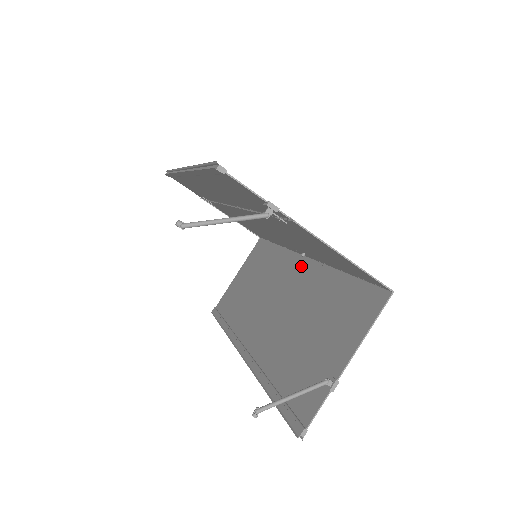
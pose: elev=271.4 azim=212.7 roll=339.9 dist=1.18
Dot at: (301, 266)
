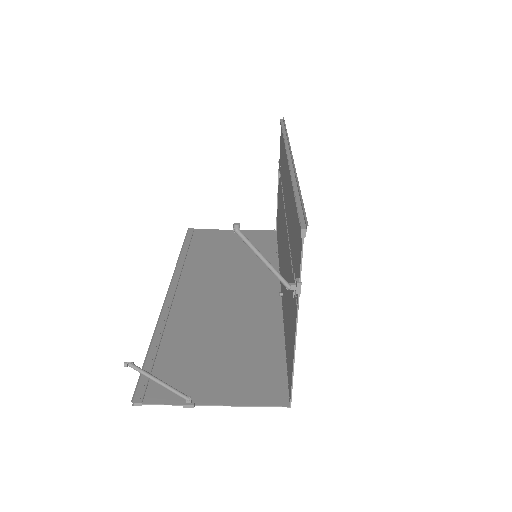
Dot at: (271, 296)
